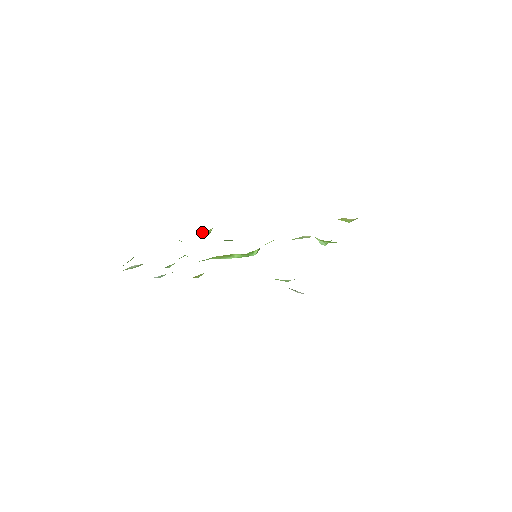
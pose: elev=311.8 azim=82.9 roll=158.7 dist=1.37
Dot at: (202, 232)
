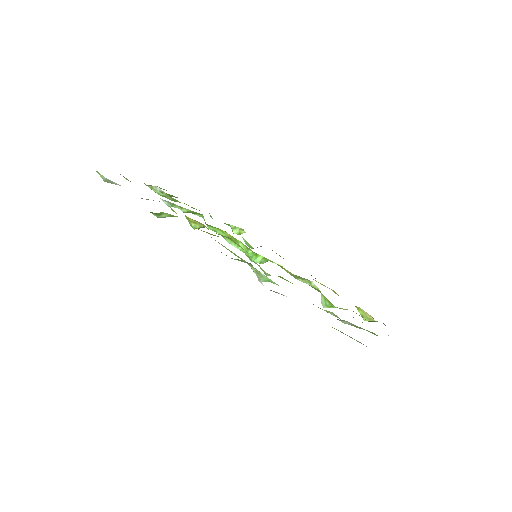
Dot at: (234, 226)
